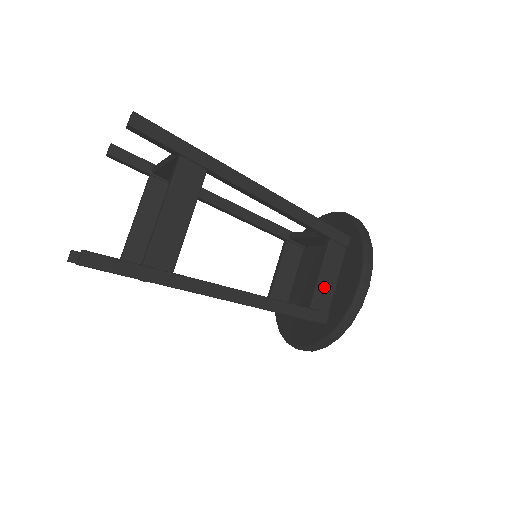
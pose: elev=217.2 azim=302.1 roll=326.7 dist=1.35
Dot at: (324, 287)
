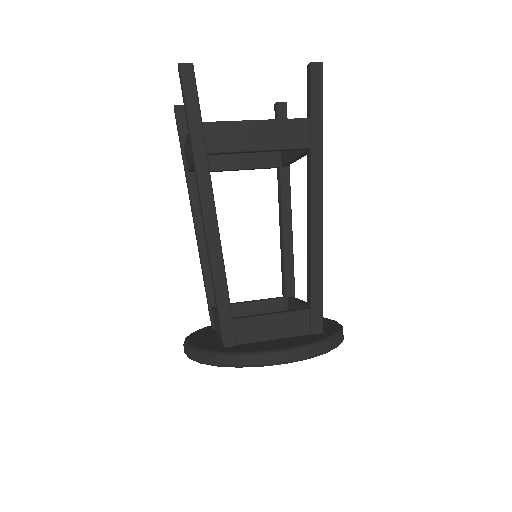
Dot at: (260, 326)
